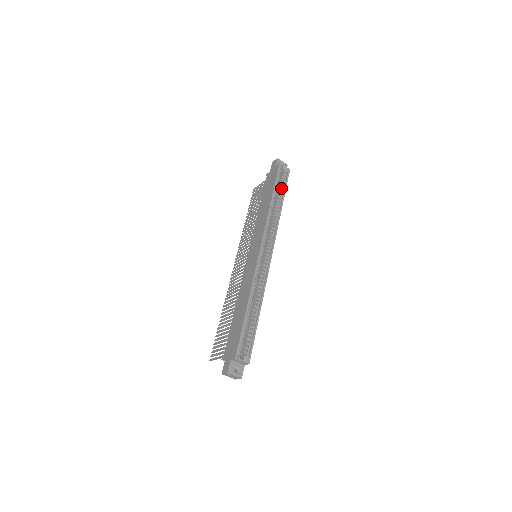
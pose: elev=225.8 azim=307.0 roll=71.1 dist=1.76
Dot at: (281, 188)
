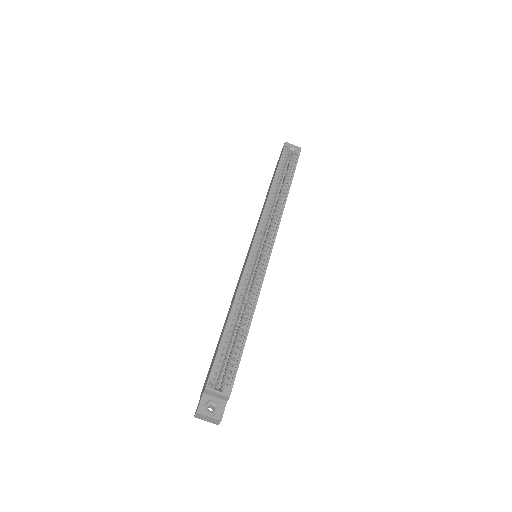
Dot at: (288, 171)
